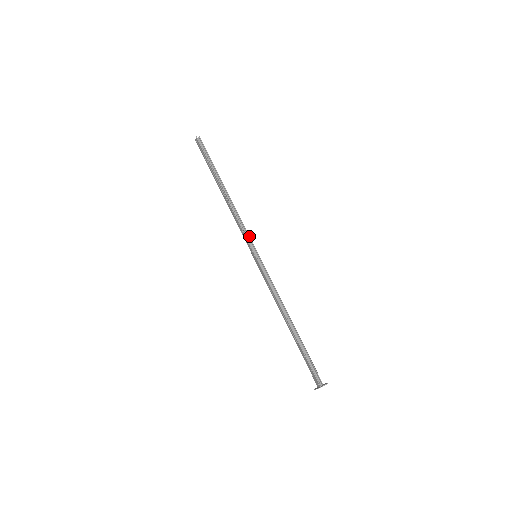
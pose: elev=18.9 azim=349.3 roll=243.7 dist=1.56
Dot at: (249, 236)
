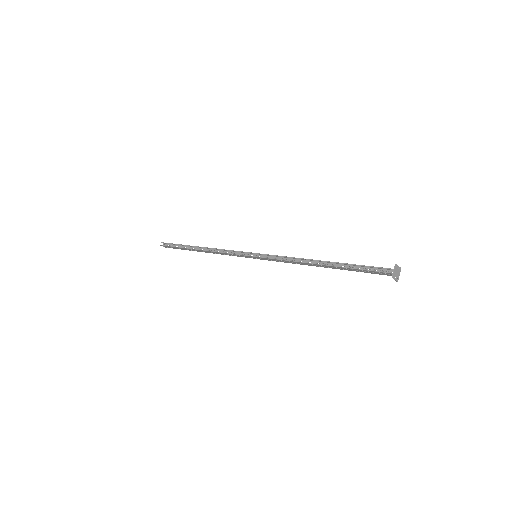
Dot at: (238, 251)
